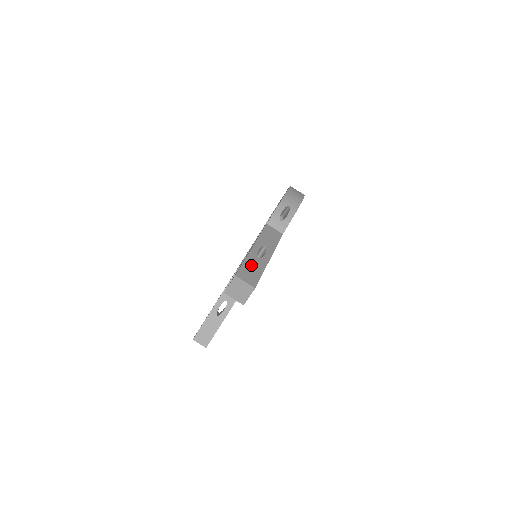
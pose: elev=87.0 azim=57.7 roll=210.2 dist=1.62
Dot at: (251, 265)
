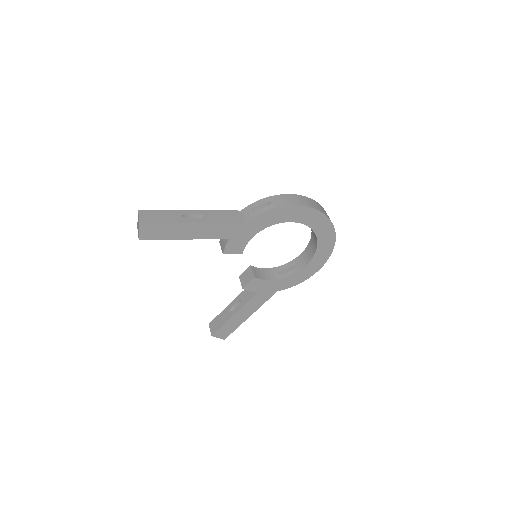
Dot at: (165, 214)
